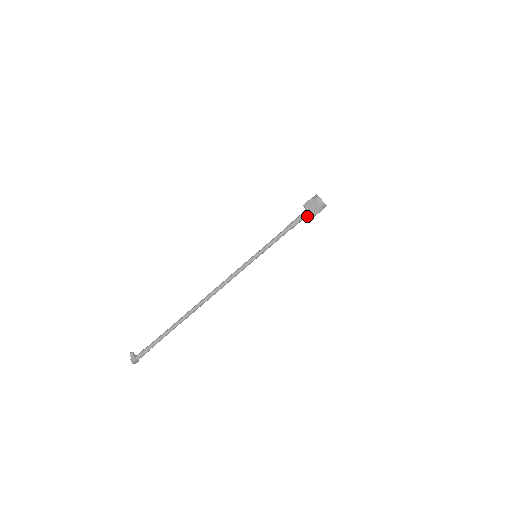
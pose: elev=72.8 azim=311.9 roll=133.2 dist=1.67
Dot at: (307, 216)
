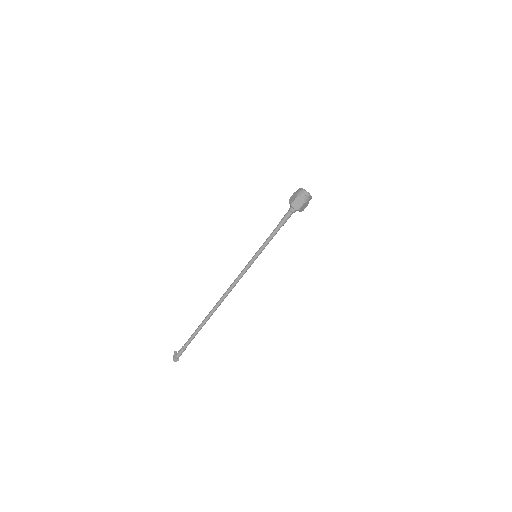
Dot at: (294, 211)
